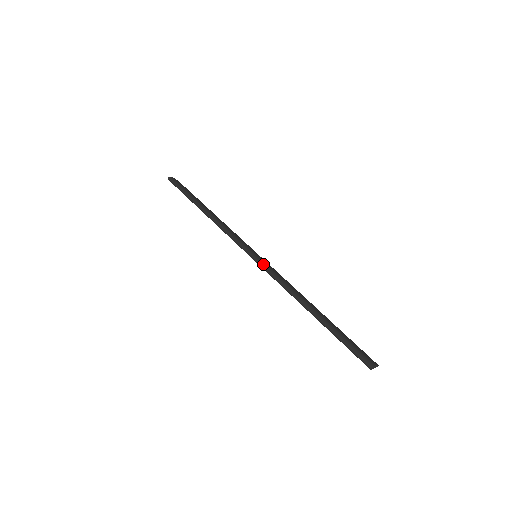
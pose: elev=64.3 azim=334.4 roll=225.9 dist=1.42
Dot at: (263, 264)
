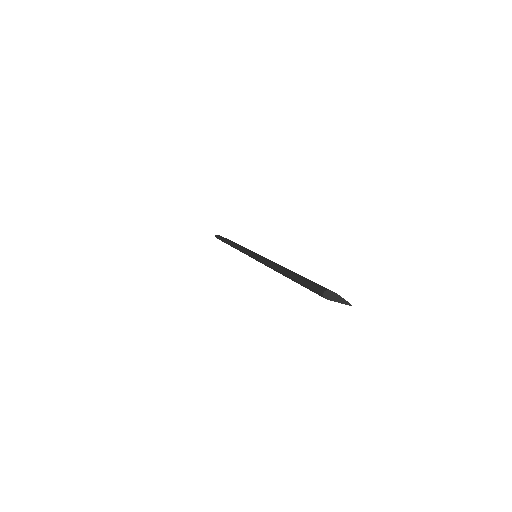
Dot at: (254, 253)
